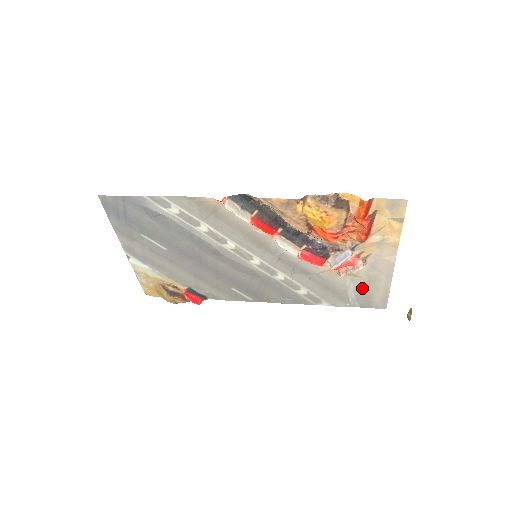
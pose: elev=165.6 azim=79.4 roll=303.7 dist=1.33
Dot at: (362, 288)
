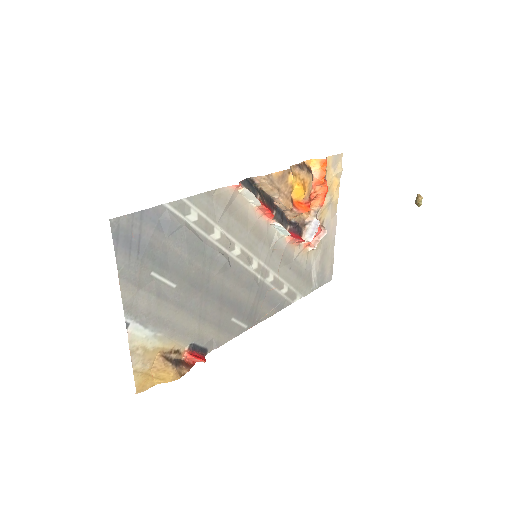
Dot at: (320, 262)
